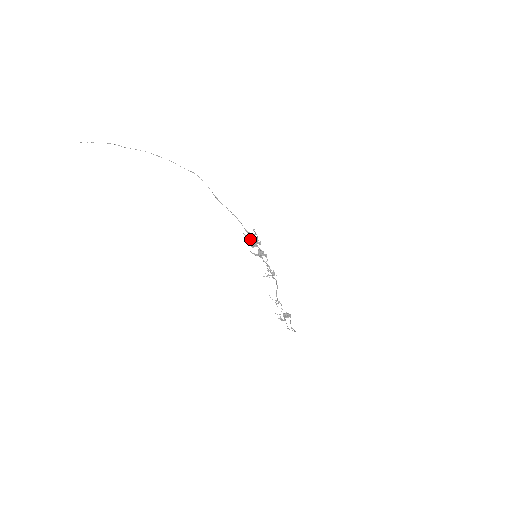
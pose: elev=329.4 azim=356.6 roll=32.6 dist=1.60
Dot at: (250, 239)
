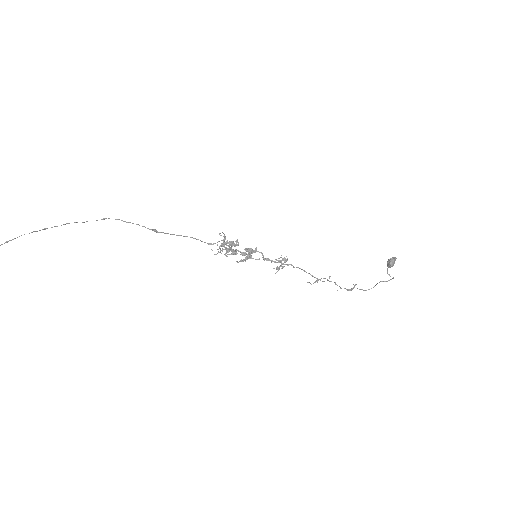
Dot at: (221, 250)
